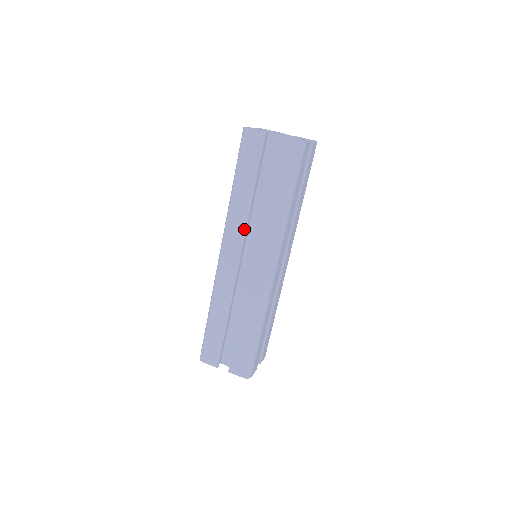
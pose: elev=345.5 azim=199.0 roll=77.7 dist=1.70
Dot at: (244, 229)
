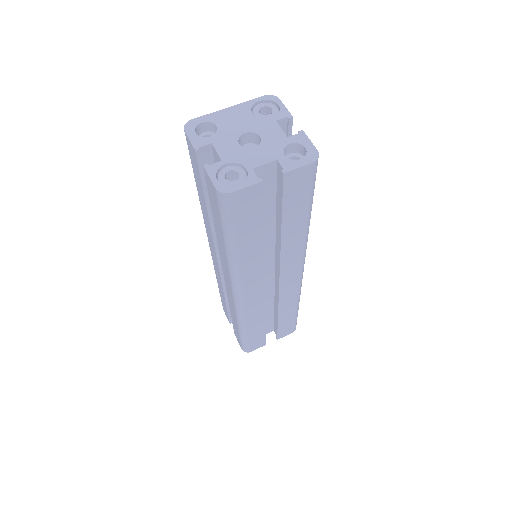
Dot at: (212, 239)
